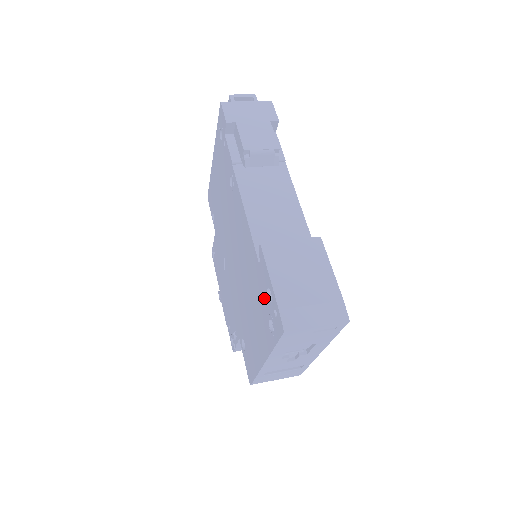
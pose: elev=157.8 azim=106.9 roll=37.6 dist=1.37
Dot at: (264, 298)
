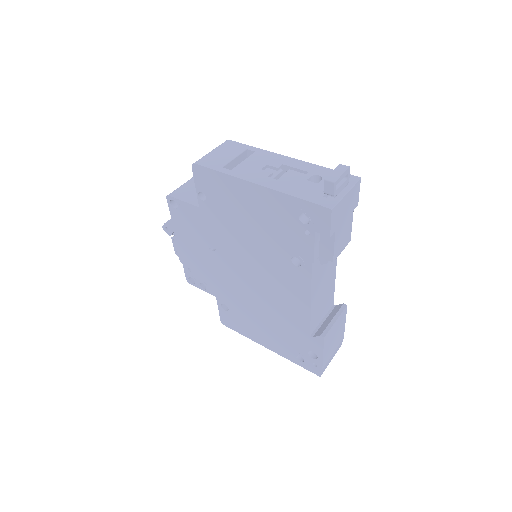
Dot at: (302, 347)
